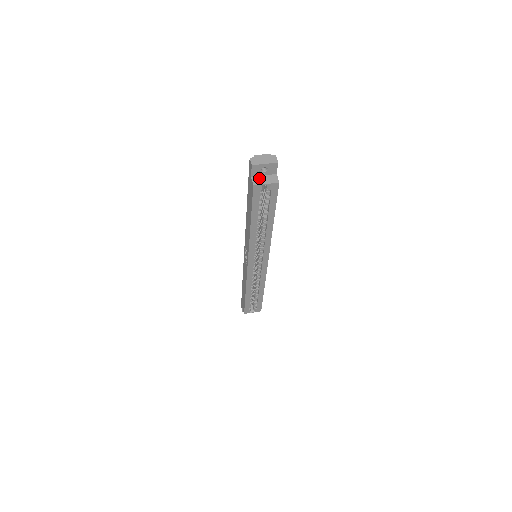
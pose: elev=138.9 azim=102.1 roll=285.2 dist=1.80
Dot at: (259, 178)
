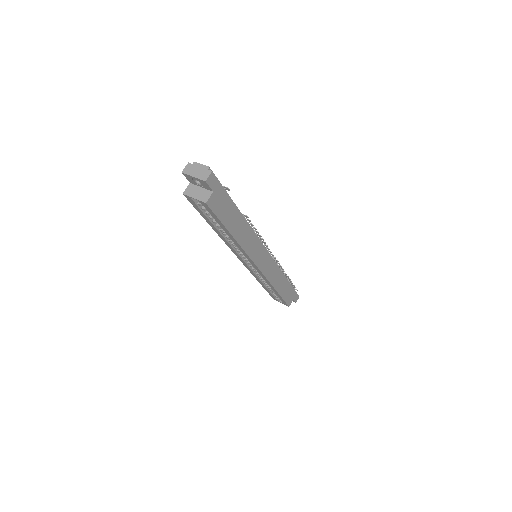
Dot at: (194, 188)
